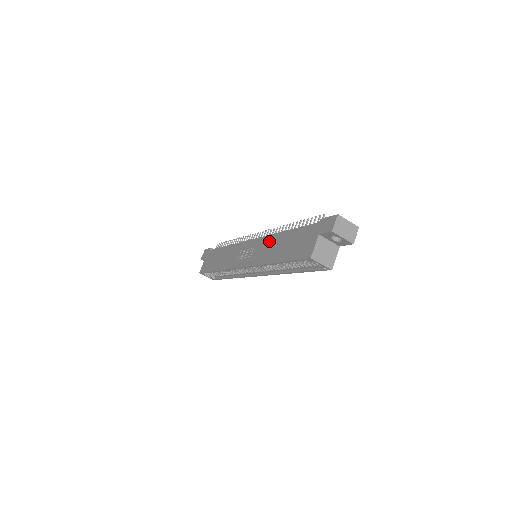
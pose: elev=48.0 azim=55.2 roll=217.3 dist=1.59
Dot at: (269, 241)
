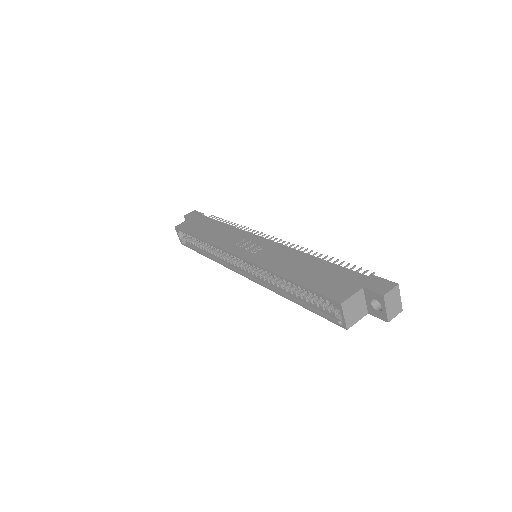
Dot at: (289, 253)
